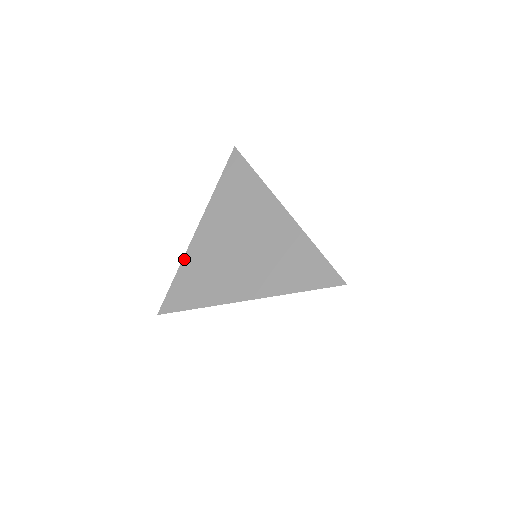
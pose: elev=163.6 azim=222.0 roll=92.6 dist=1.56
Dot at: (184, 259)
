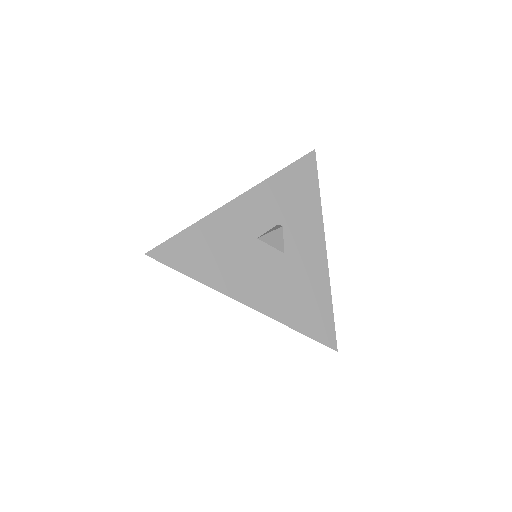
Dot at: occluded
